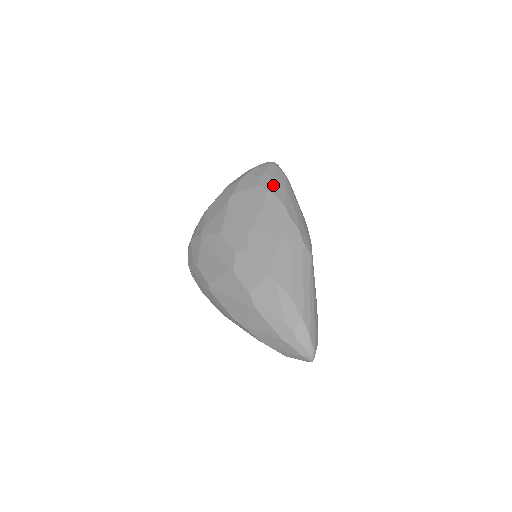
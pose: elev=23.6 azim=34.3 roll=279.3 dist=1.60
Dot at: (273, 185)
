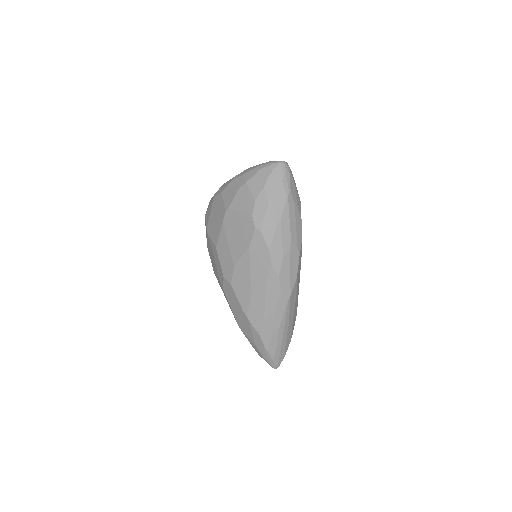
Dot at: (264, 218)
